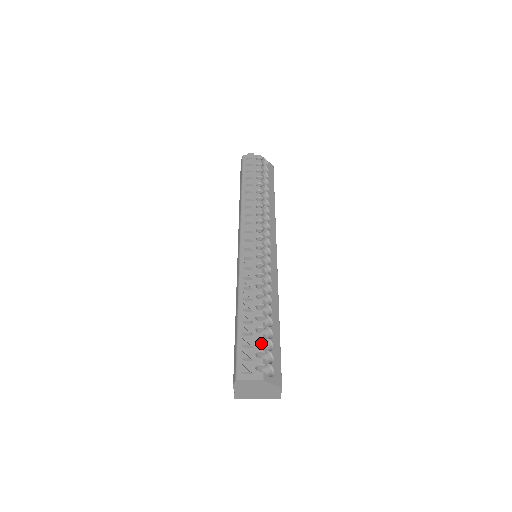
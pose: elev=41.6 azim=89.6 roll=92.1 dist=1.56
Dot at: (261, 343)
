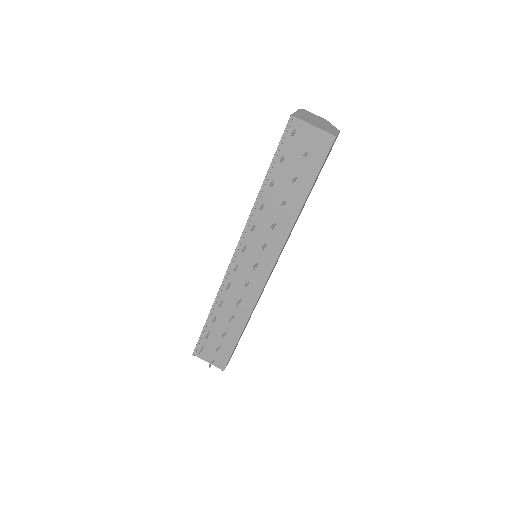
Dot at: occluded
